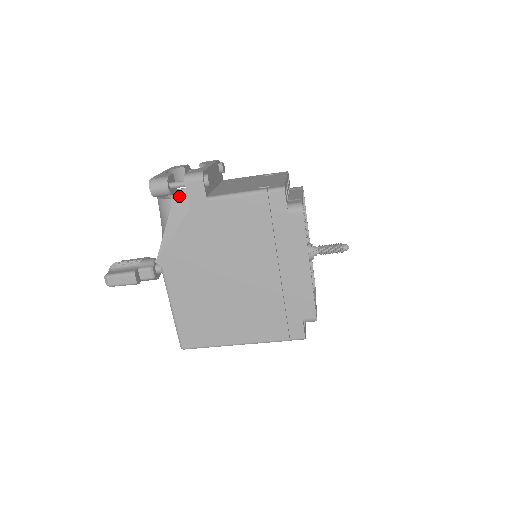
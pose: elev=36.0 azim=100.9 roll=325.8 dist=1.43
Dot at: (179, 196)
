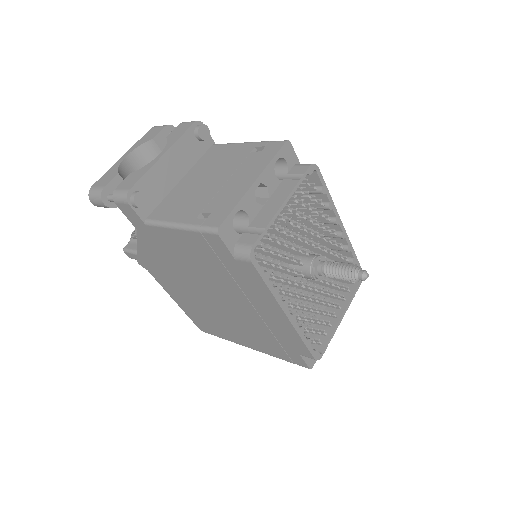
Dot at: occluded
